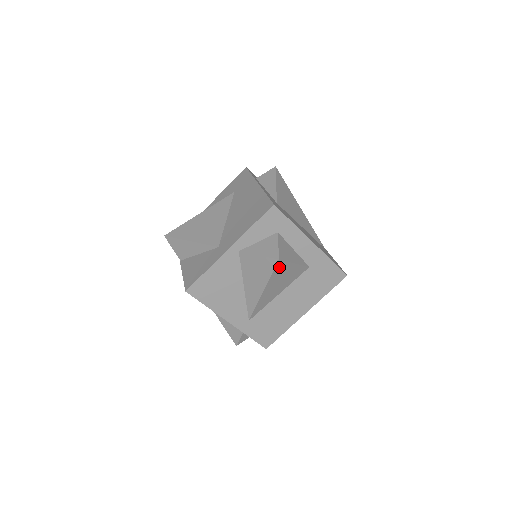
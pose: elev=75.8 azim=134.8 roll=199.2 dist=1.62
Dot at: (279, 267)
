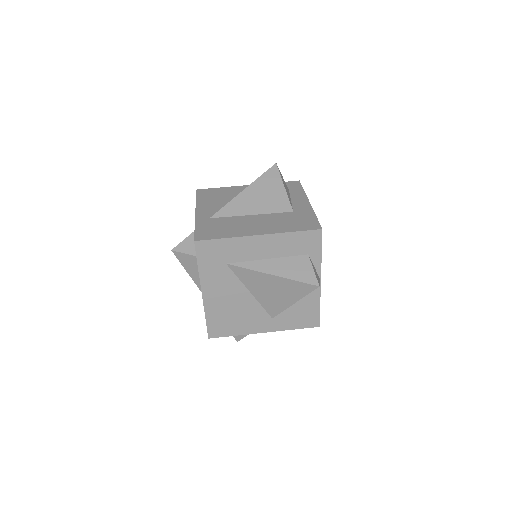
Dot at: (272, 174)
